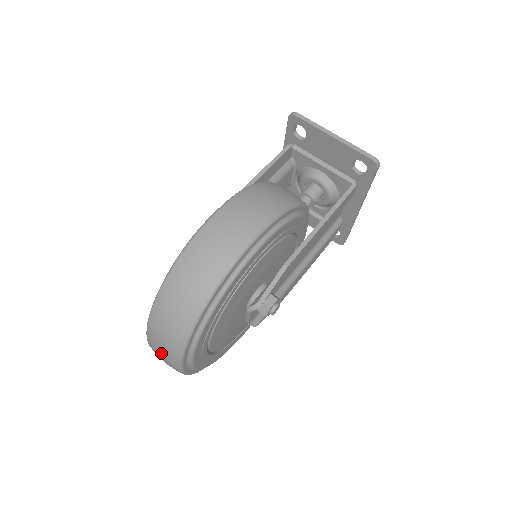
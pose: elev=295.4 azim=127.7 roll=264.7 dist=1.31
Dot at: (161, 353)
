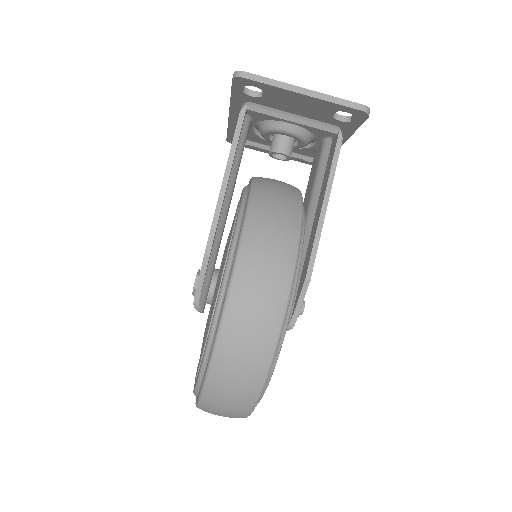
Dot at: occluded
